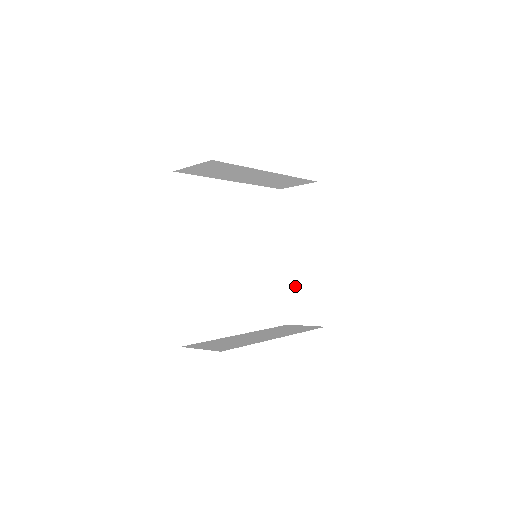
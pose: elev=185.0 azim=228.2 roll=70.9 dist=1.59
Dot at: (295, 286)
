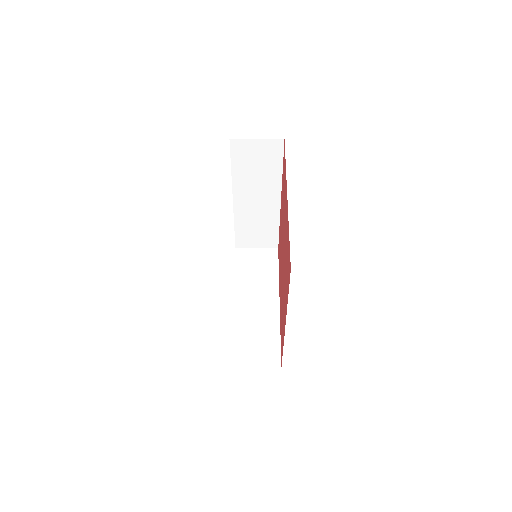
Dot at: (246, 223)
